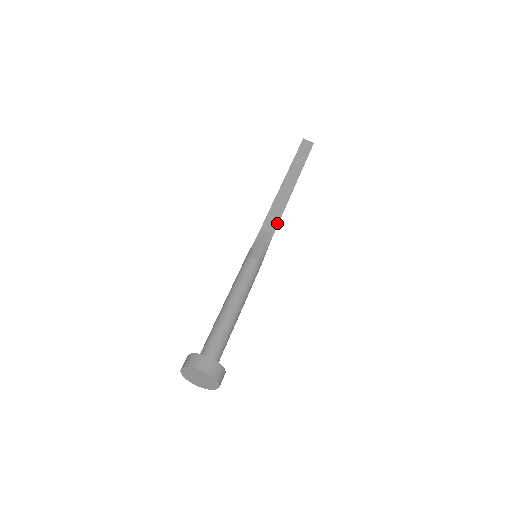
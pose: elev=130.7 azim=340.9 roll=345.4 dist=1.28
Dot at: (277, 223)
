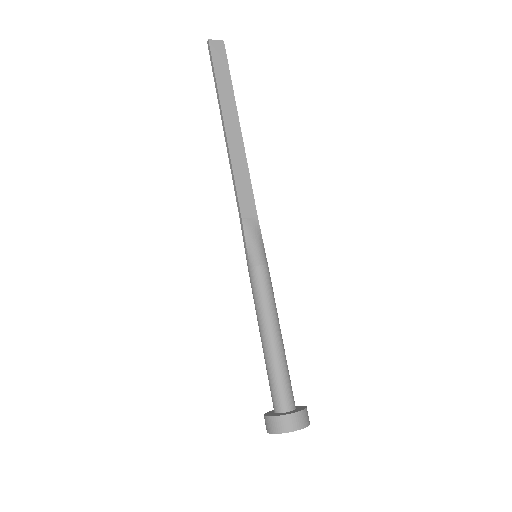
Dot at: (252, 198)
